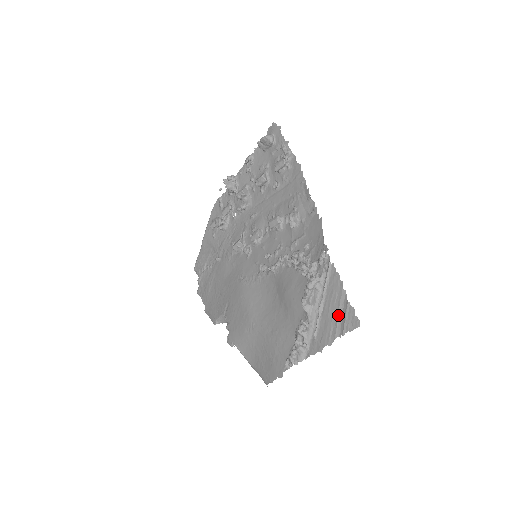
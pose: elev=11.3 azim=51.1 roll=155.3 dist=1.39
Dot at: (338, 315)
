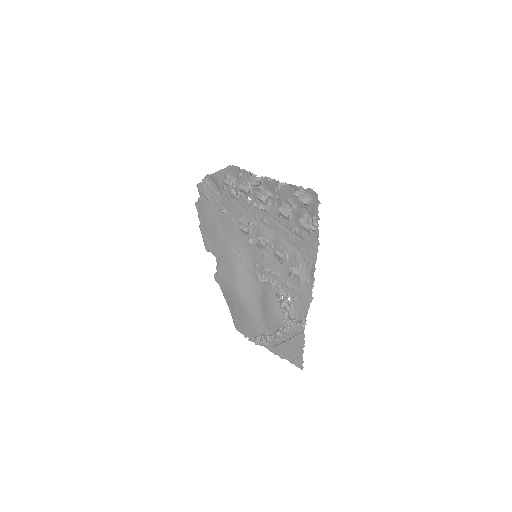
Dot at: (293, 354)
